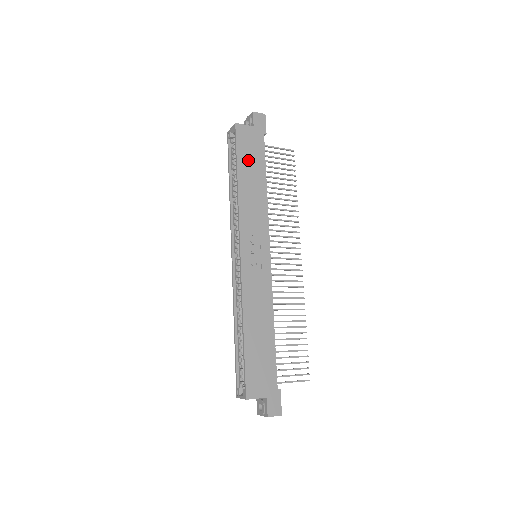
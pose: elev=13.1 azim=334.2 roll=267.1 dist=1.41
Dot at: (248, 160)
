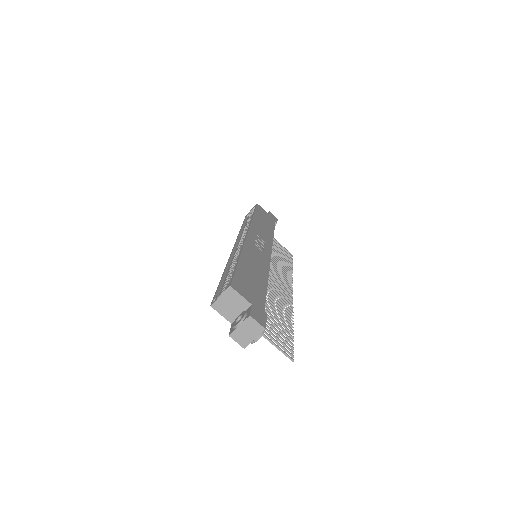
Dot at: (263, 217)
